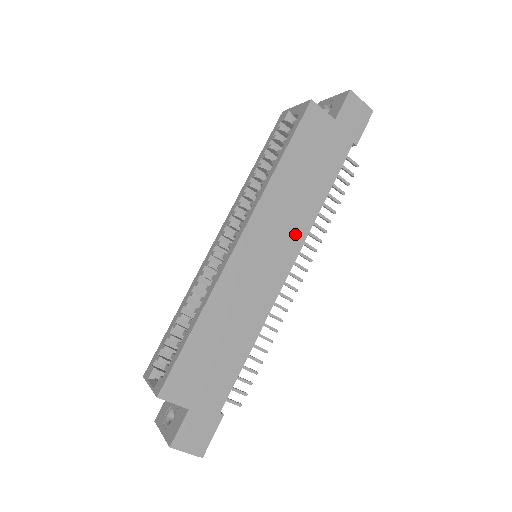
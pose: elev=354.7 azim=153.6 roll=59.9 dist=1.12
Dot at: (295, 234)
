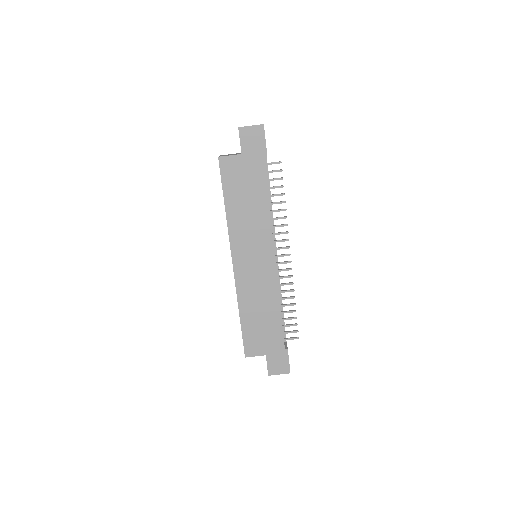
Dot at: (263, 237)
